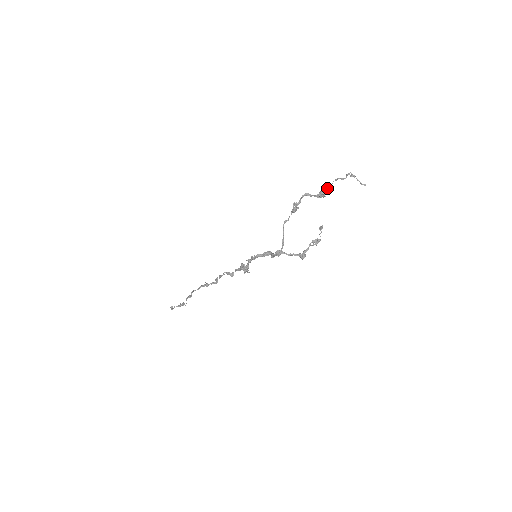
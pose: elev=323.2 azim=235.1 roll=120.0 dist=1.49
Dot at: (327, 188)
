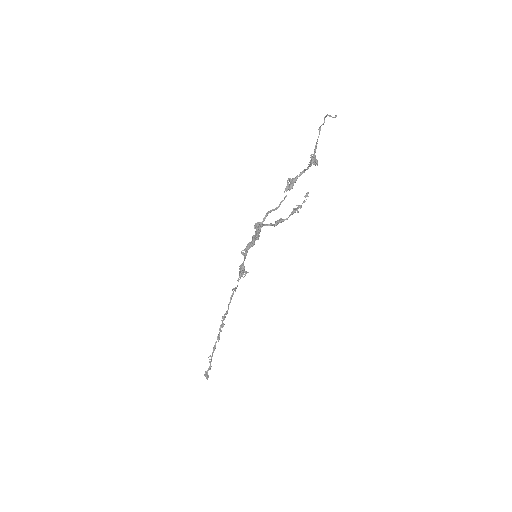
Dot at: (315, 148)
